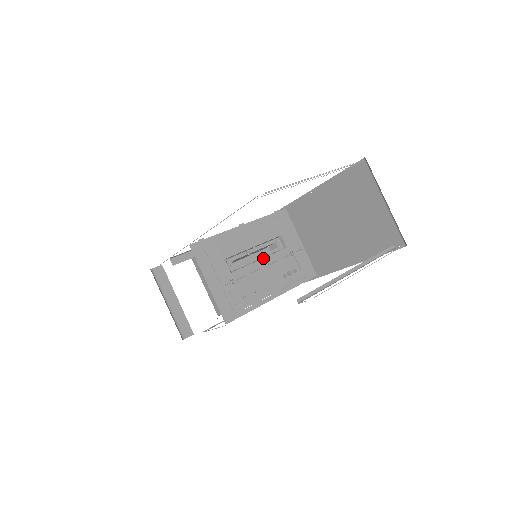
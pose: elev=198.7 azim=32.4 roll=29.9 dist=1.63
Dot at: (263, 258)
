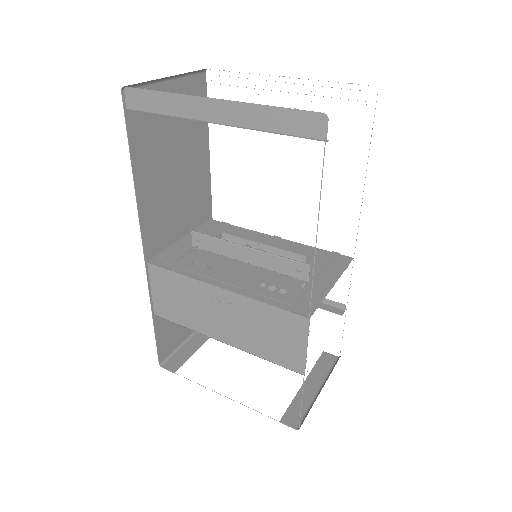
Dot at: occluded
